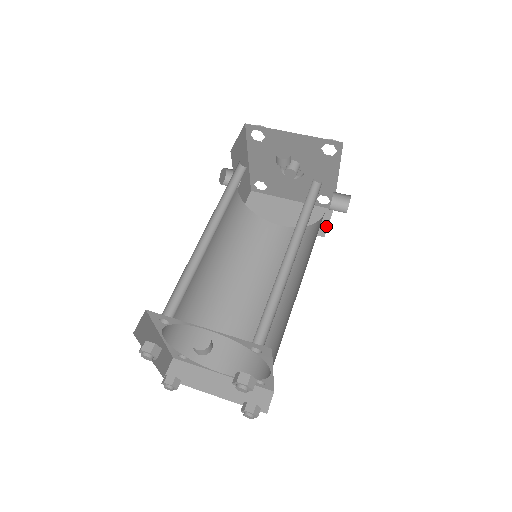
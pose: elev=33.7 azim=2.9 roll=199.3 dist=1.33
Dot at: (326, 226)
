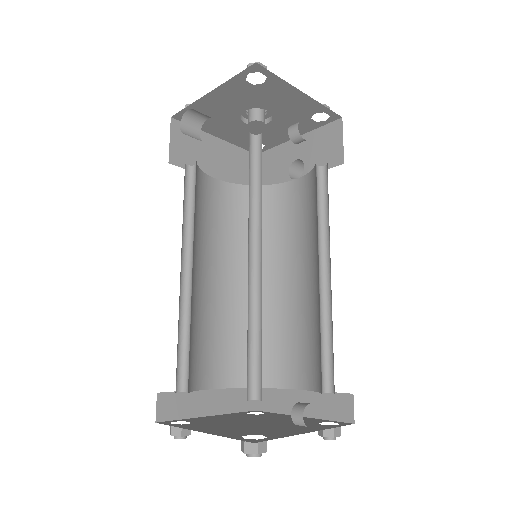
Dot at: occluded
